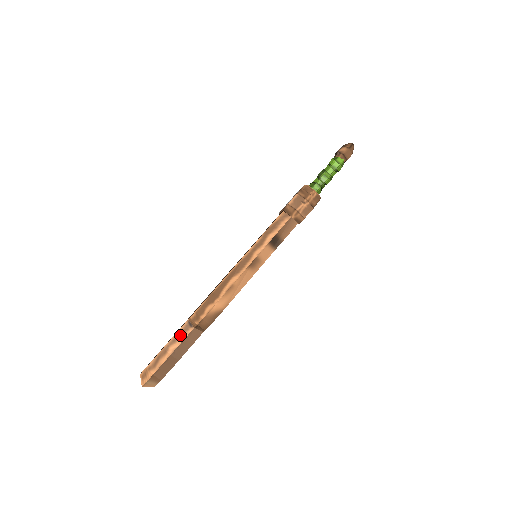
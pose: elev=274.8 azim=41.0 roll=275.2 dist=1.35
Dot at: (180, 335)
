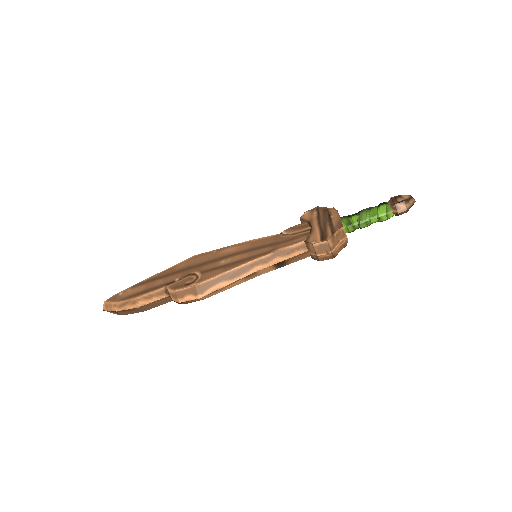
Dot at: (153, 296)
